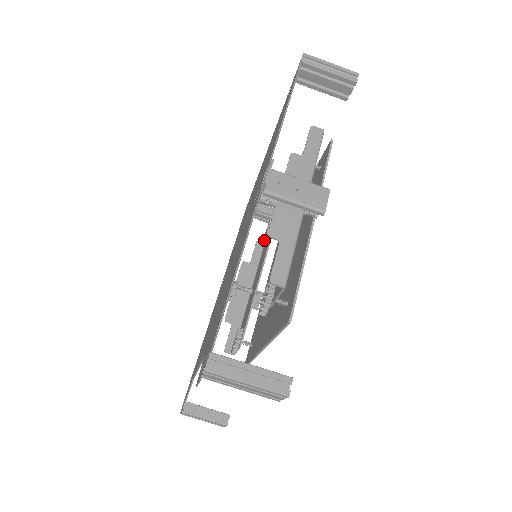
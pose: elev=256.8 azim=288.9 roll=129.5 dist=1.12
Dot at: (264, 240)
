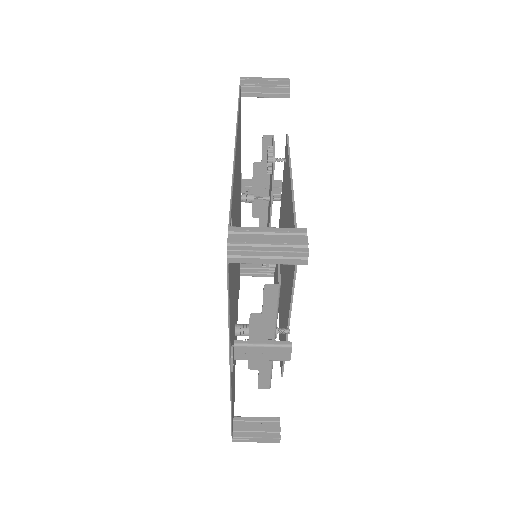
Dot at: occluded
